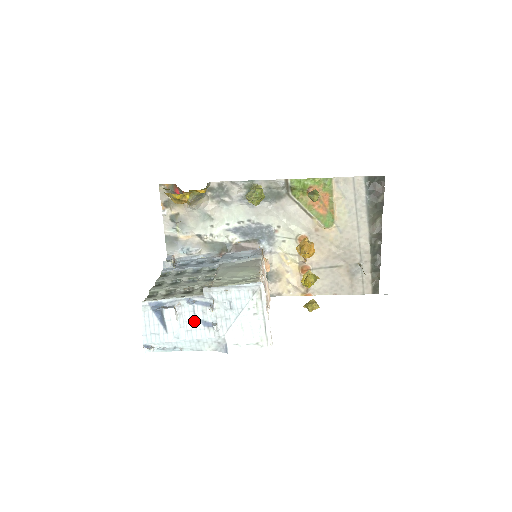
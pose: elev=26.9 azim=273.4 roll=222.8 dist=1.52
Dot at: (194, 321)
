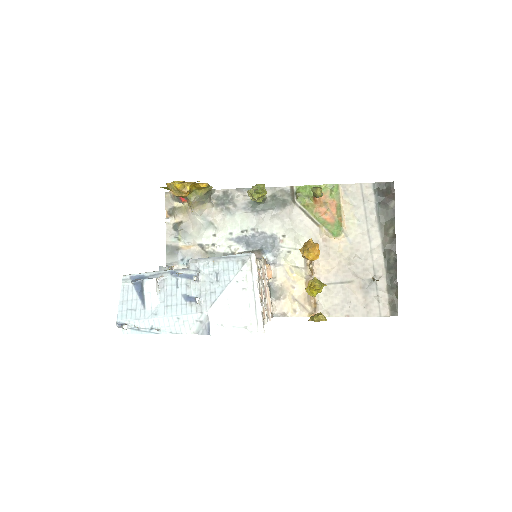
Dot at: (176, 295)
